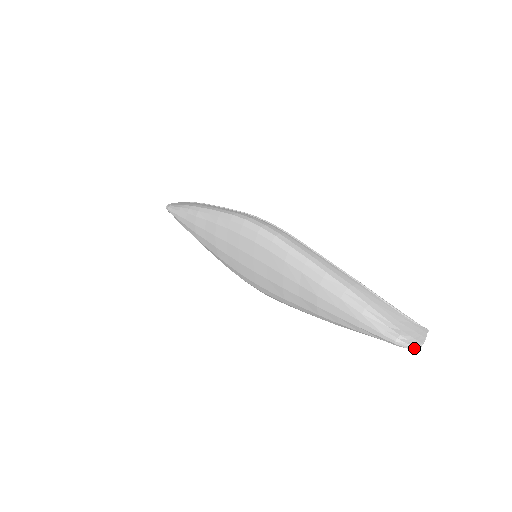
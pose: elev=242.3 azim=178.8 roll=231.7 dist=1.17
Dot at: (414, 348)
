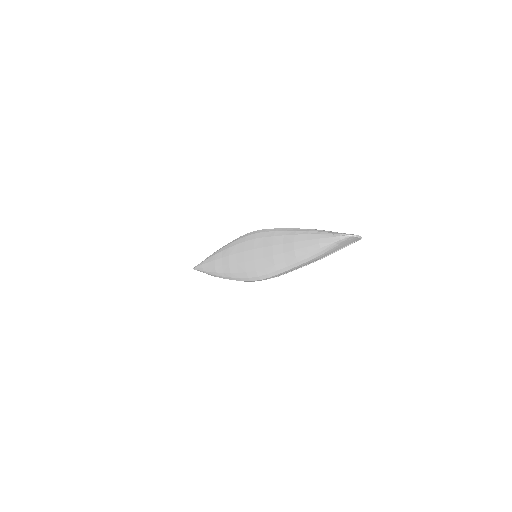
Dot at: (351, 235)
